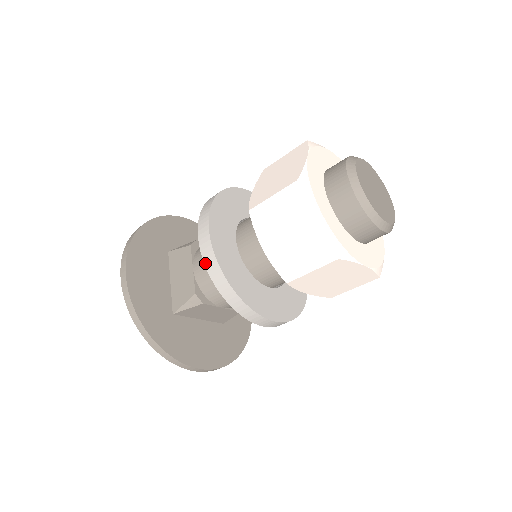
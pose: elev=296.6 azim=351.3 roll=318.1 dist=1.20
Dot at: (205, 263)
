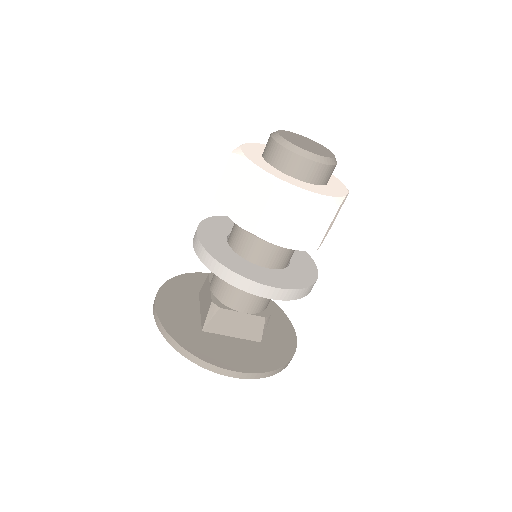
Dot at: (198, 255)
